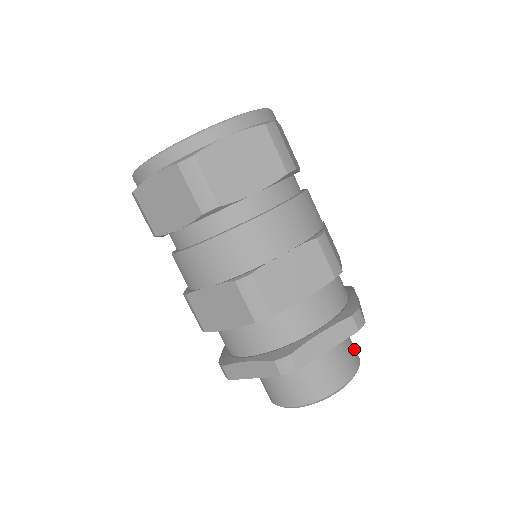
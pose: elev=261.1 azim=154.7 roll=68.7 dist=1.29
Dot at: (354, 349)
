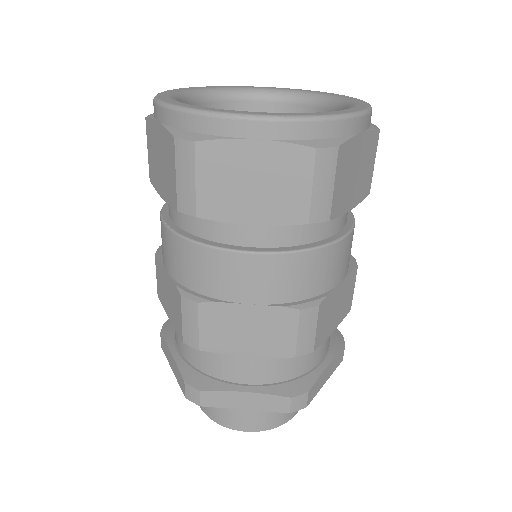
Dot at: occluded
